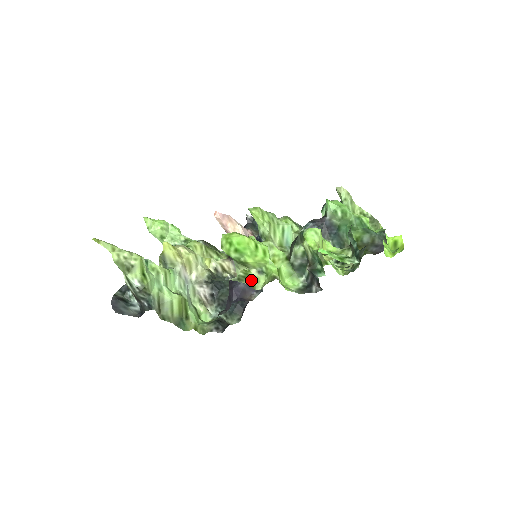
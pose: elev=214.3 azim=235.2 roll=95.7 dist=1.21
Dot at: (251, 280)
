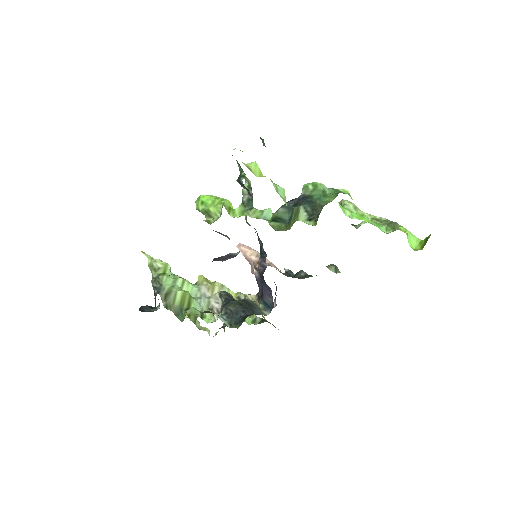
Dot at: (209, 220)
